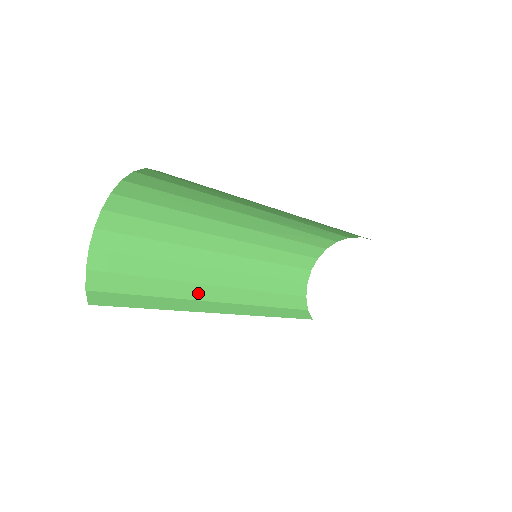
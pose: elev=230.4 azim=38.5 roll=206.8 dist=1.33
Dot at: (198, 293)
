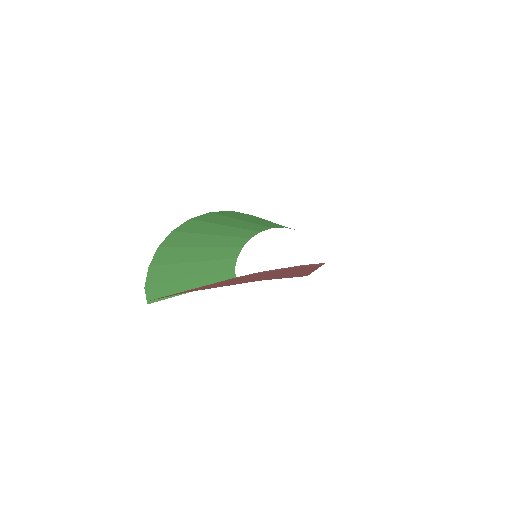
Dot at: (195, 271)
